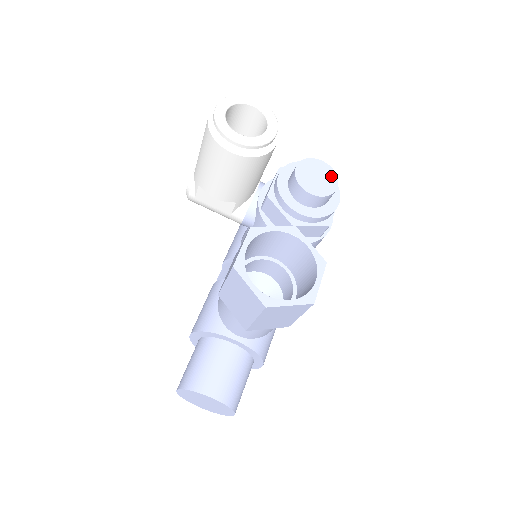
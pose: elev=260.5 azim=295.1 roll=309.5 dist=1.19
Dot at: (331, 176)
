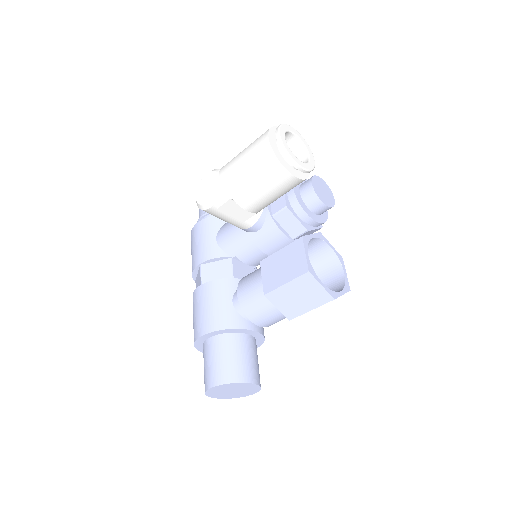
Dot at: (328, 190)
